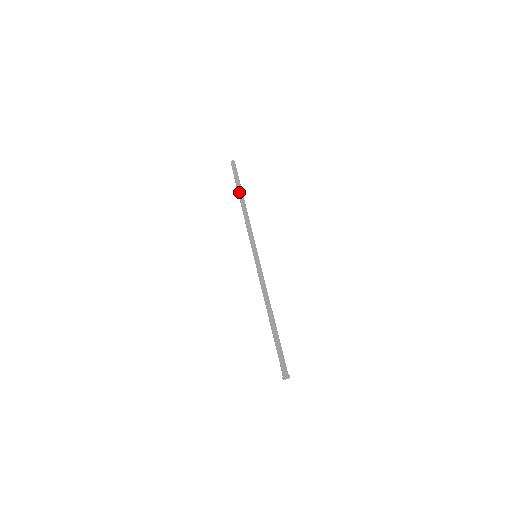
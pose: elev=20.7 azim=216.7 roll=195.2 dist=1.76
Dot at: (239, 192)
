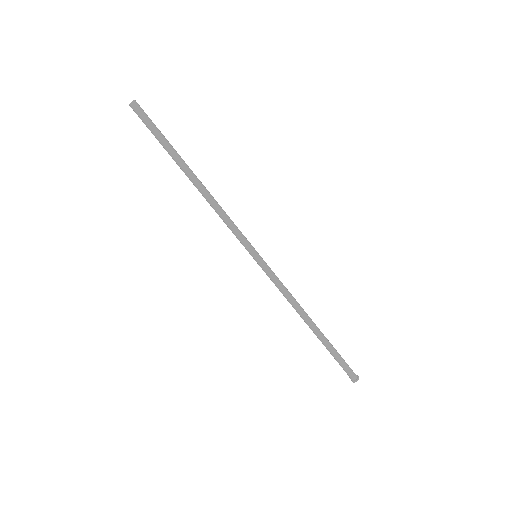
Dot at: (178, 164)
